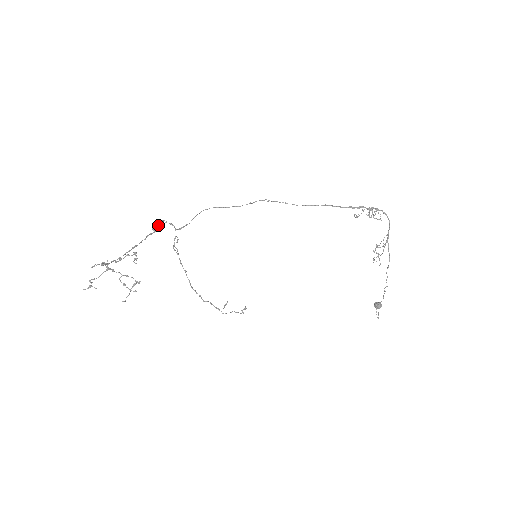
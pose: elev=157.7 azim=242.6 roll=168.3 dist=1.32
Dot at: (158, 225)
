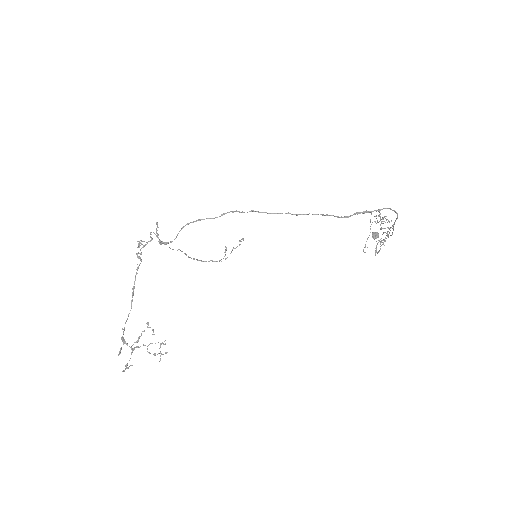
Dot at: occluded
